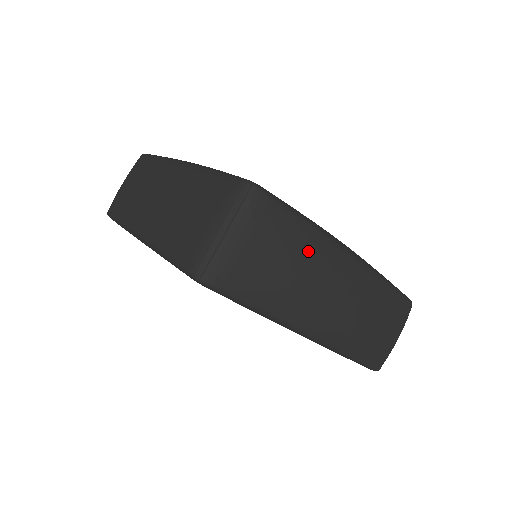
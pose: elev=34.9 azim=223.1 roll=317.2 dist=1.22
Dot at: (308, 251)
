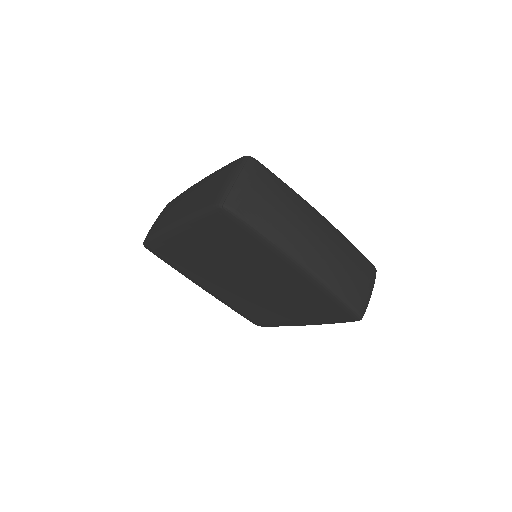
Dot at: (290, 199)
